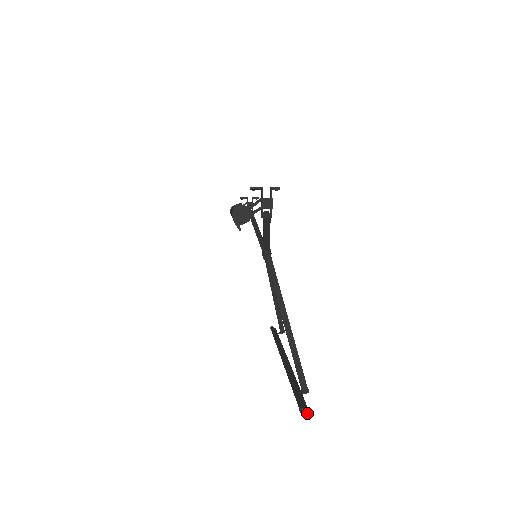
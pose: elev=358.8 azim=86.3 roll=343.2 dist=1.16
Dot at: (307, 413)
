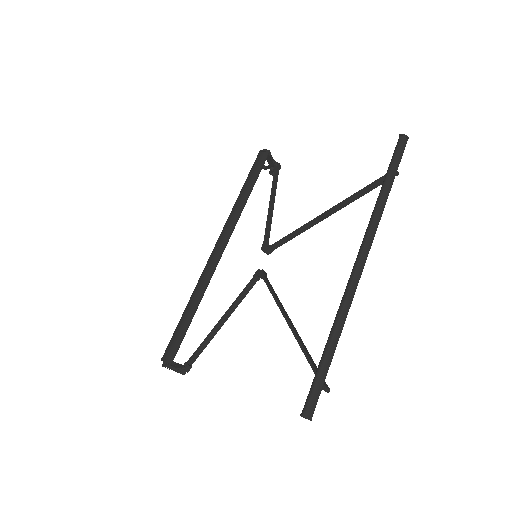
Dot at: (406, 137)
